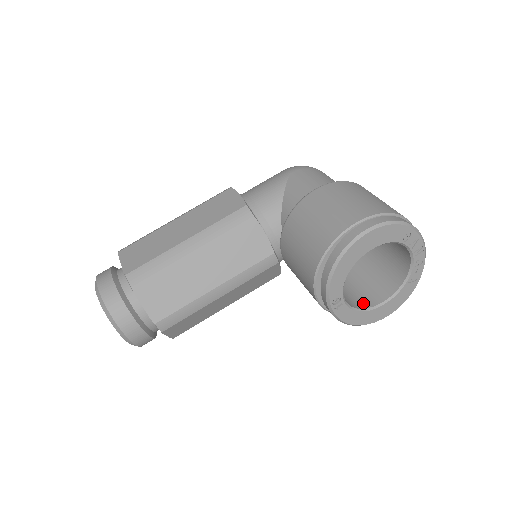
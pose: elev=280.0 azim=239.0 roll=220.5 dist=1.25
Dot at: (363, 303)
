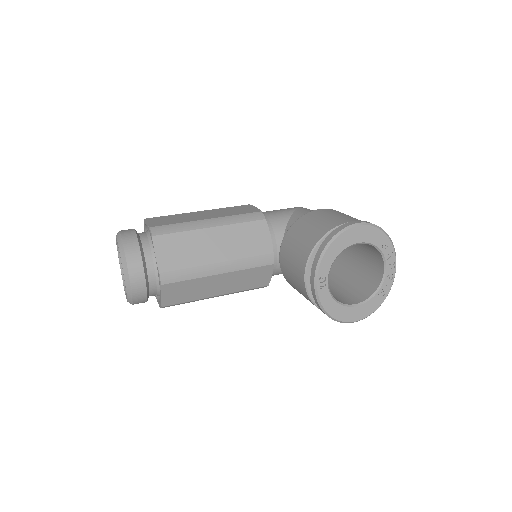
Dot at: (339, 300)
